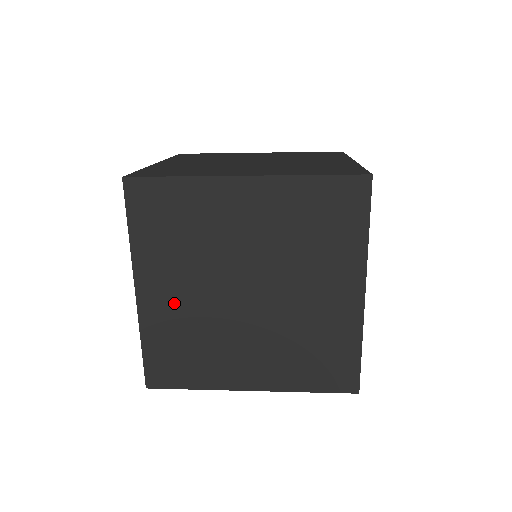
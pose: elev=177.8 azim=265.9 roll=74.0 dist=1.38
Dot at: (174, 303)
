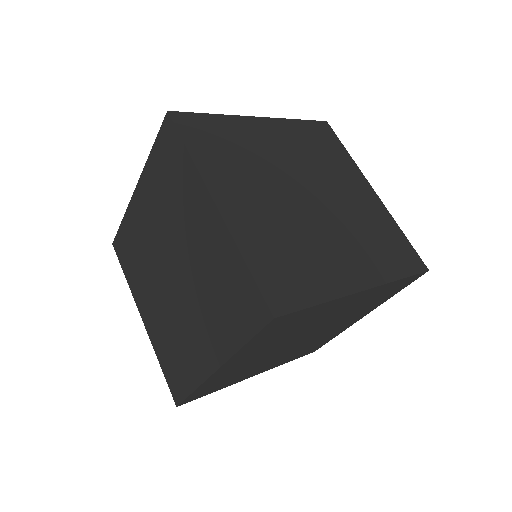
Dot at: (242, 364)
